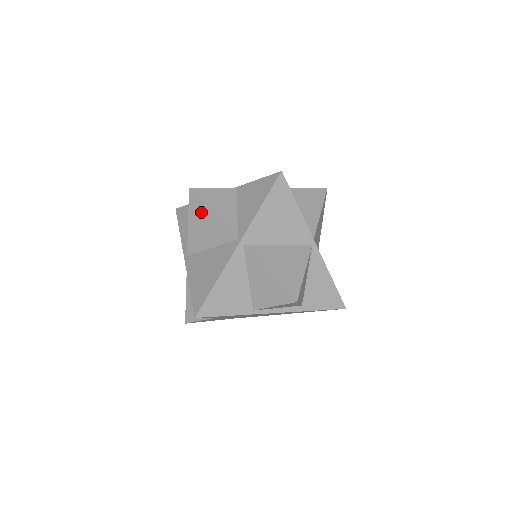
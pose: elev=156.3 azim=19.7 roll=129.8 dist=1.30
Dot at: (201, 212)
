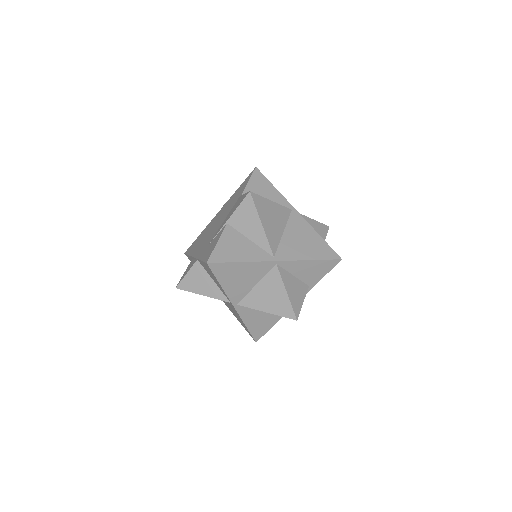
Dot at: occluded
